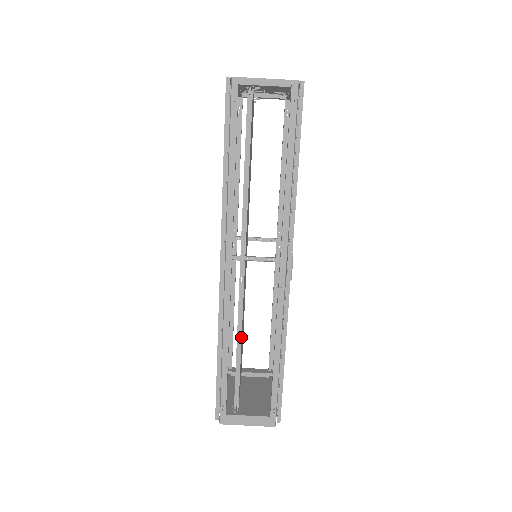
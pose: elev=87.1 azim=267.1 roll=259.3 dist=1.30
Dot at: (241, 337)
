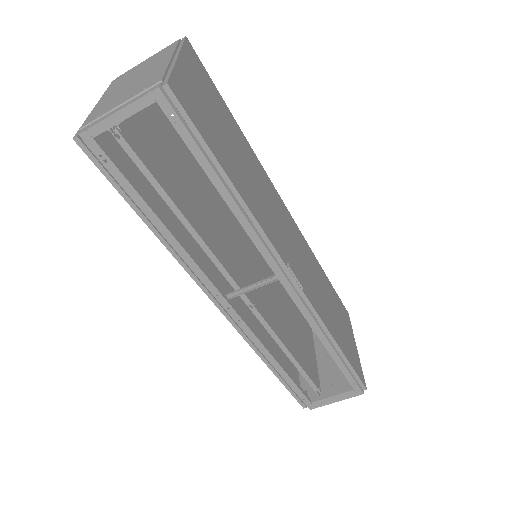
Dot at: (285, 347)
